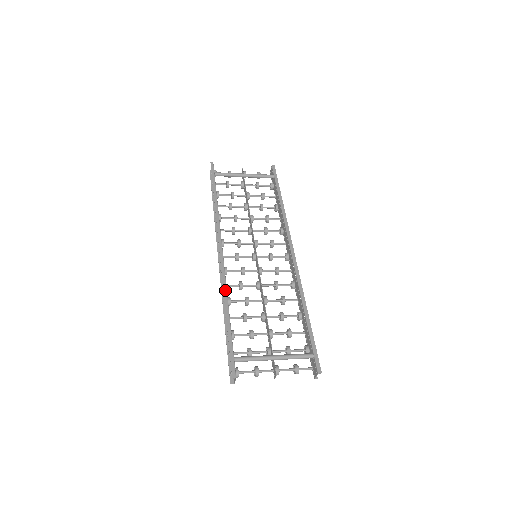
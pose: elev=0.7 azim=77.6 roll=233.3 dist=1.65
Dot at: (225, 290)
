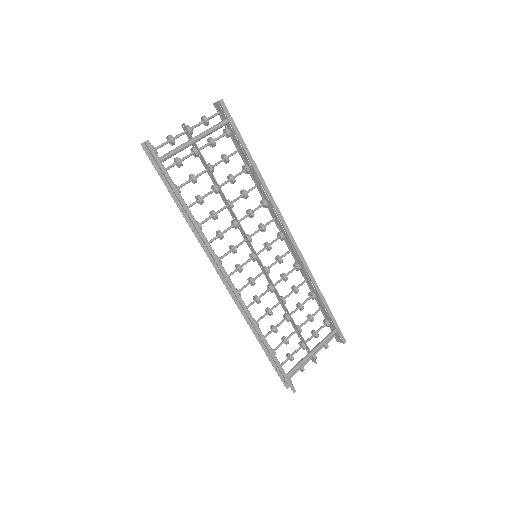
Dot at: (254, 323)
